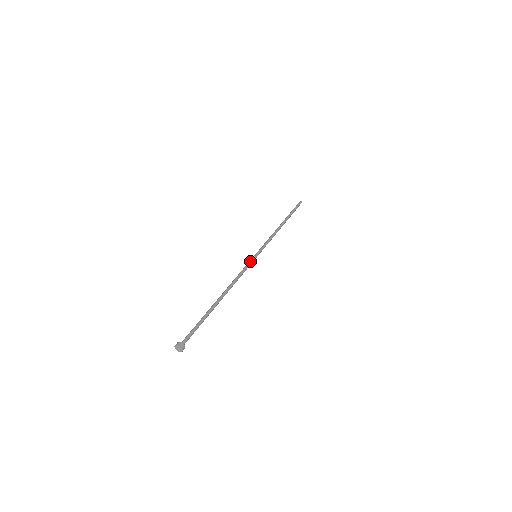
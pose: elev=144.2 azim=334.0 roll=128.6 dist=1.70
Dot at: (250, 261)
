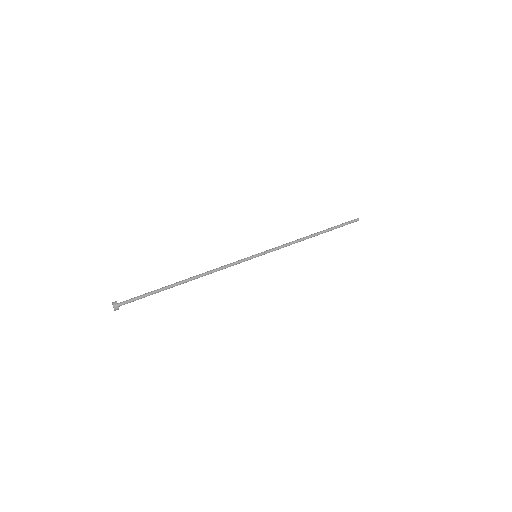
Dot at: (244, 259)
